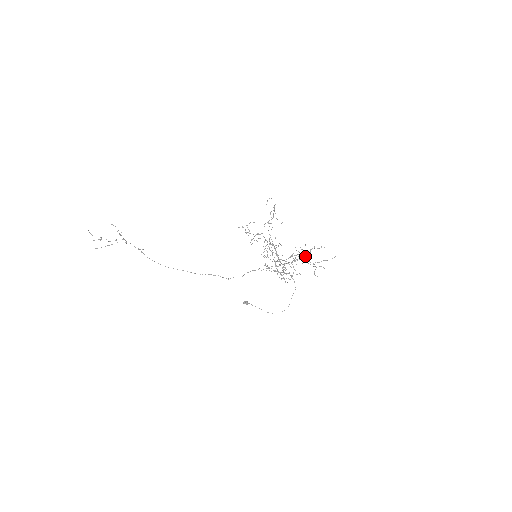
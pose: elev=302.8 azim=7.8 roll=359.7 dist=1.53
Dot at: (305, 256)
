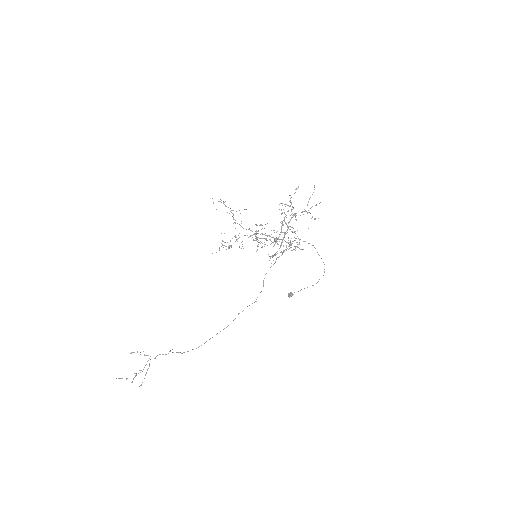
Dot at: occluded
